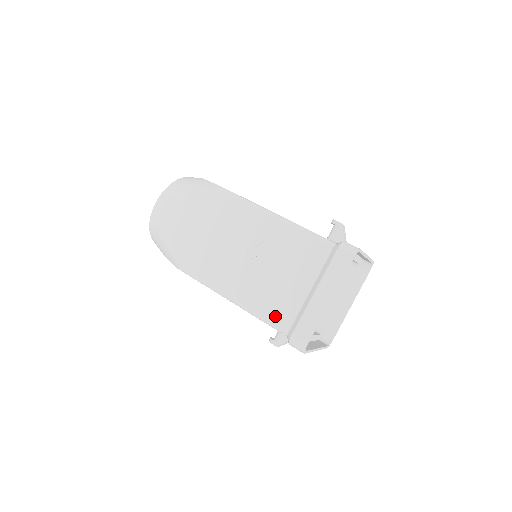
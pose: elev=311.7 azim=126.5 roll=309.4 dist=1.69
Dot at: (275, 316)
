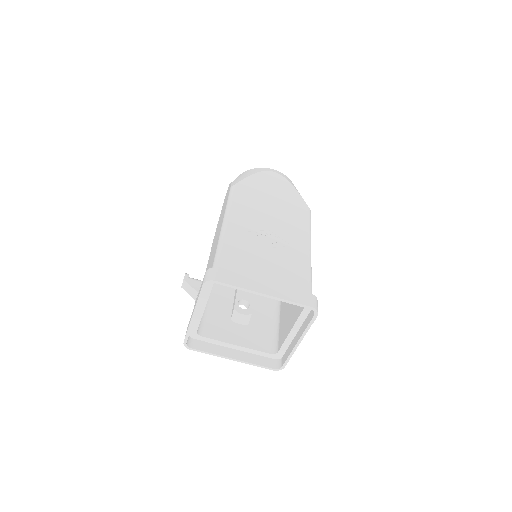
Dot at: (228, 256)
